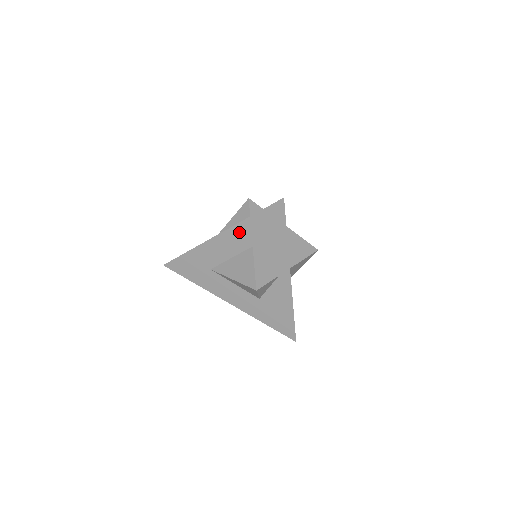
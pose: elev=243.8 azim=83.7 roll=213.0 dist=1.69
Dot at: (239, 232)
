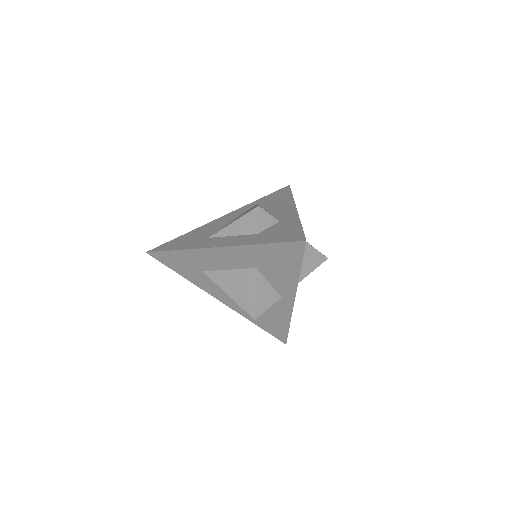
Dot at: (243, 253)
